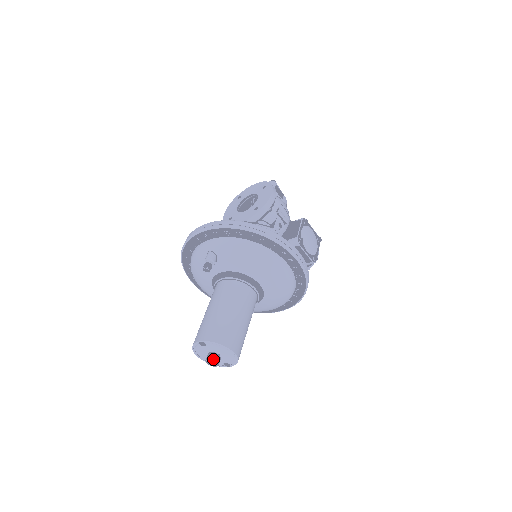
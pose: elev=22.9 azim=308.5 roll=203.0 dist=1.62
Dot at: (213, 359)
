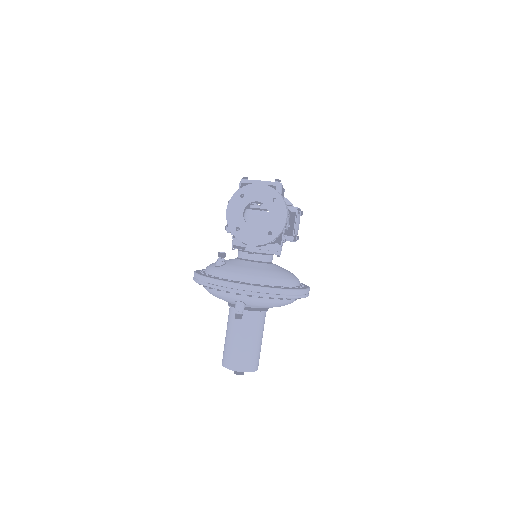
Dot at: (242, 374)
